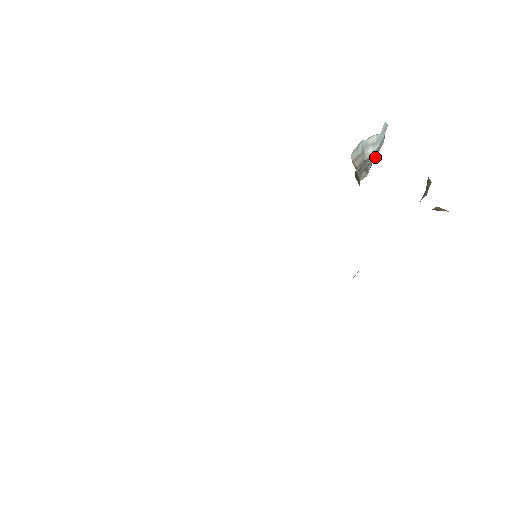
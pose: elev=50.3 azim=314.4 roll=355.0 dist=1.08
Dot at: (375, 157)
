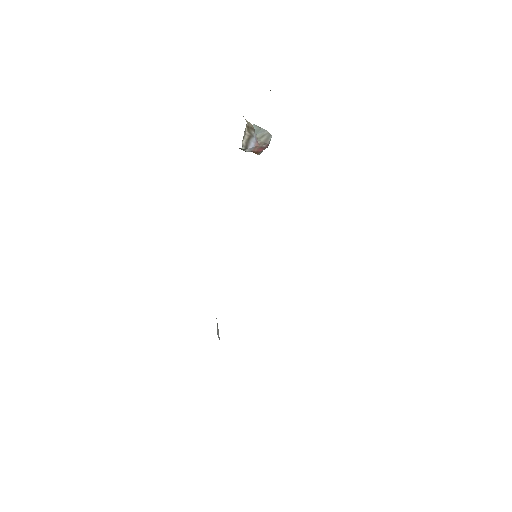
Dot at: occluded
